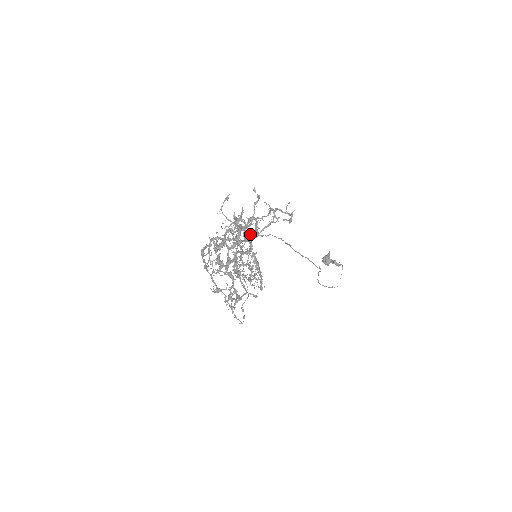
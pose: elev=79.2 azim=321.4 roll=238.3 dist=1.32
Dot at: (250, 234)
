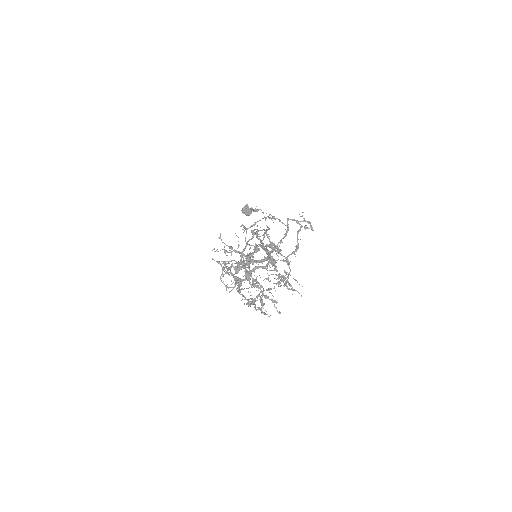
Dot at: (263, 246)
